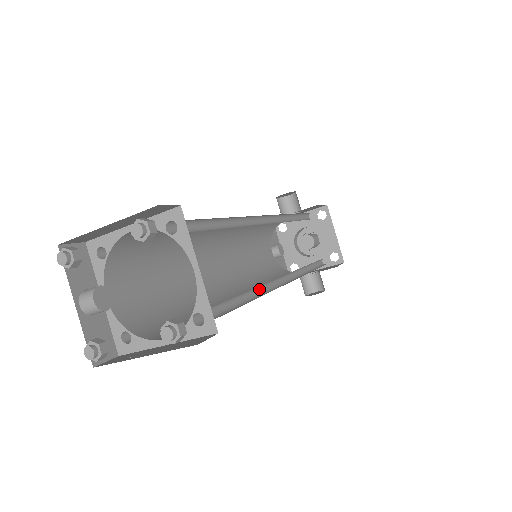
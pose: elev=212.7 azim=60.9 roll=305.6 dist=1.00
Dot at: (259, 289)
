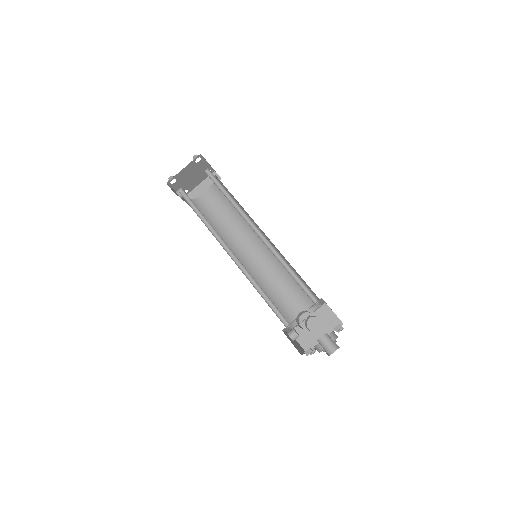
Dot at: (239, 213)
